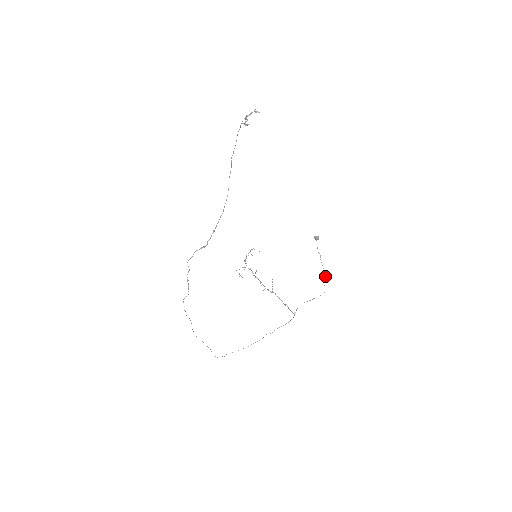
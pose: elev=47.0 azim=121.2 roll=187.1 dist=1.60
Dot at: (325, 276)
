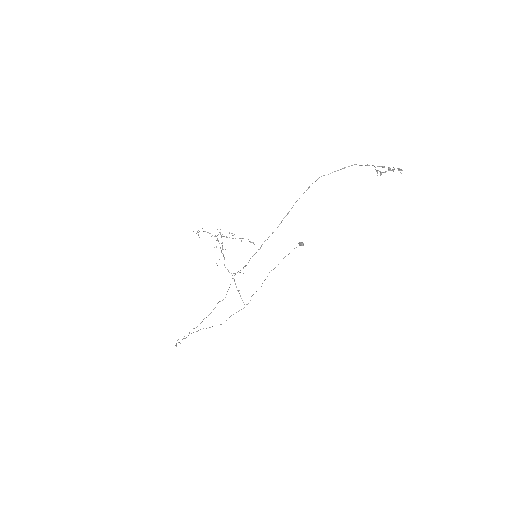
Dot at: occluded
